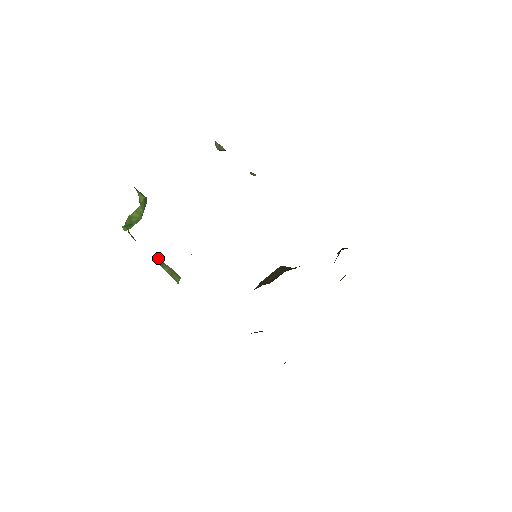
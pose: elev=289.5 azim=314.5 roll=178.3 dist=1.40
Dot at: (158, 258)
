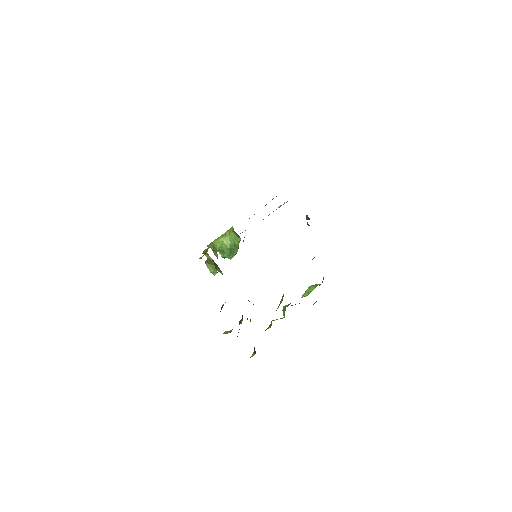
Dot at: (212, 259)
